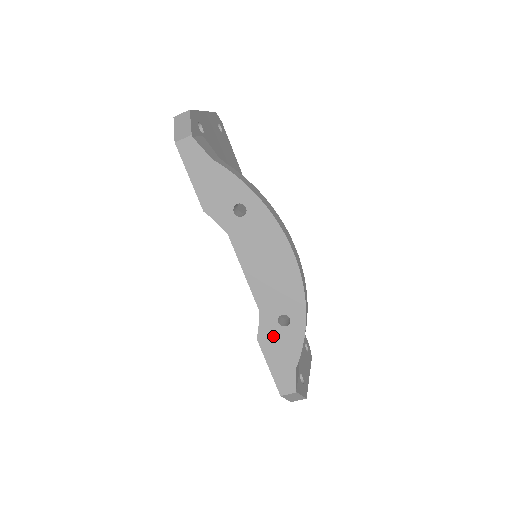
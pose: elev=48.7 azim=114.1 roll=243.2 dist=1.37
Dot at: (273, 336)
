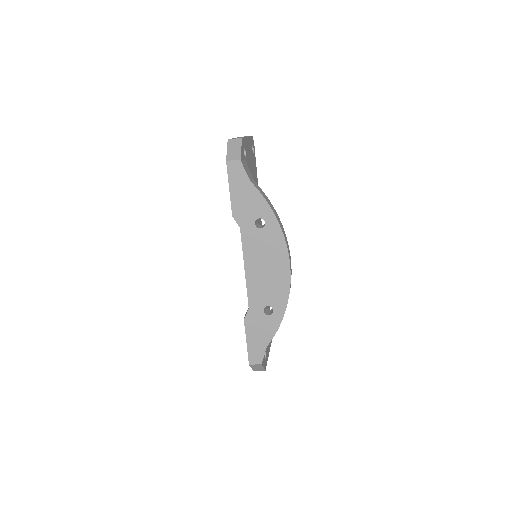
Dot at: (257, 320)
